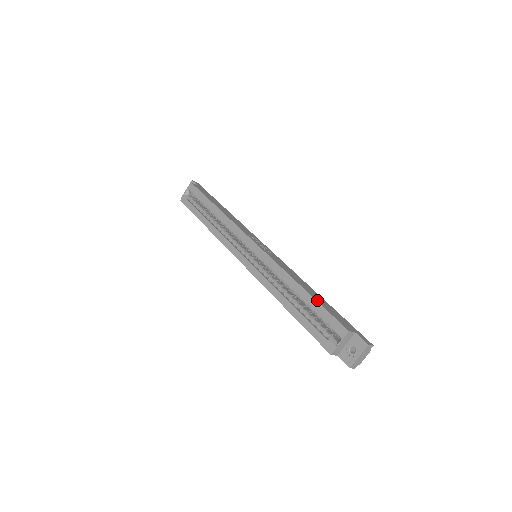
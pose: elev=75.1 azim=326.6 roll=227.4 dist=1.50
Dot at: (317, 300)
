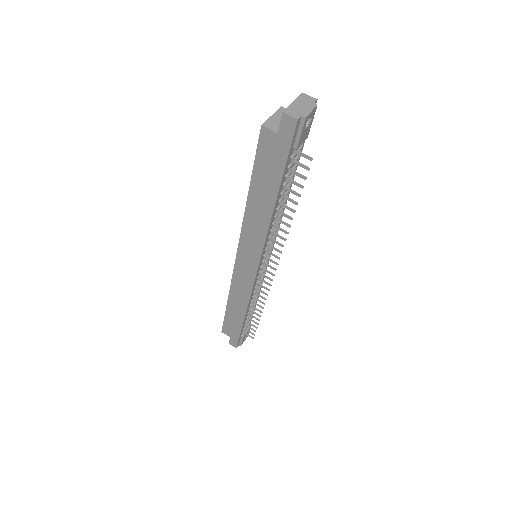
Dot at: occluded
